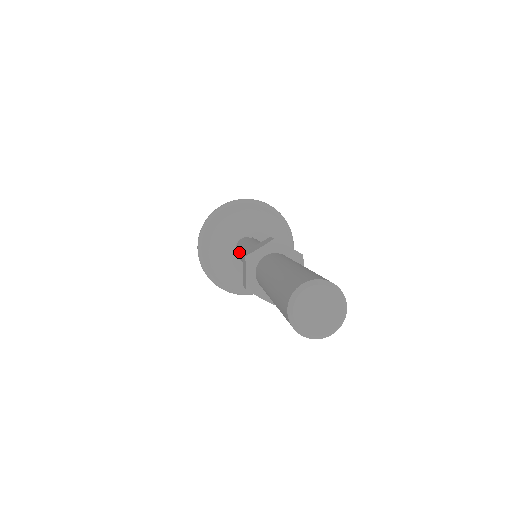
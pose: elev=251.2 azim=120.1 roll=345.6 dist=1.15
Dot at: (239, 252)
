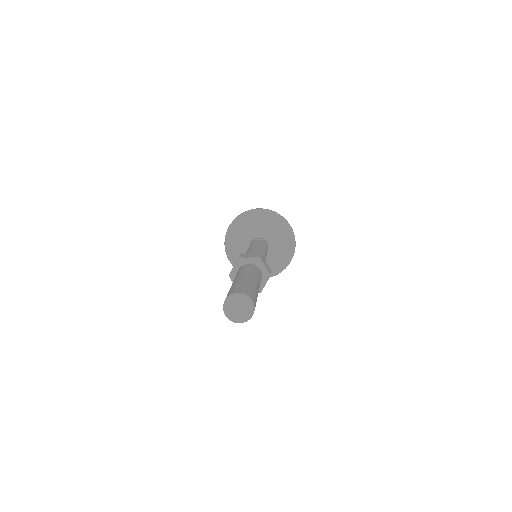
Dot at: occluded
